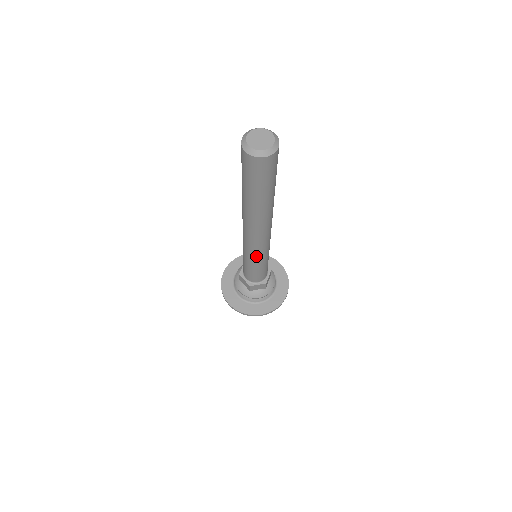
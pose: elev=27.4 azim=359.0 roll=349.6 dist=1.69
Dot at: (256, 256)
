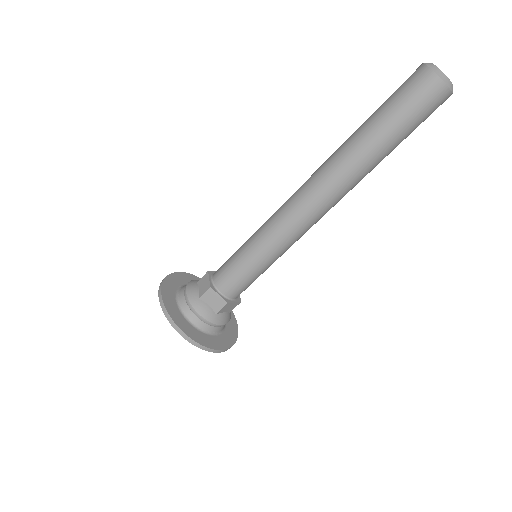
Dot at: (272, 238)
